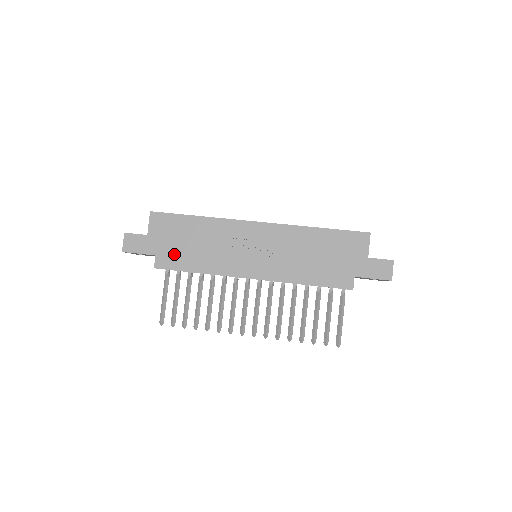
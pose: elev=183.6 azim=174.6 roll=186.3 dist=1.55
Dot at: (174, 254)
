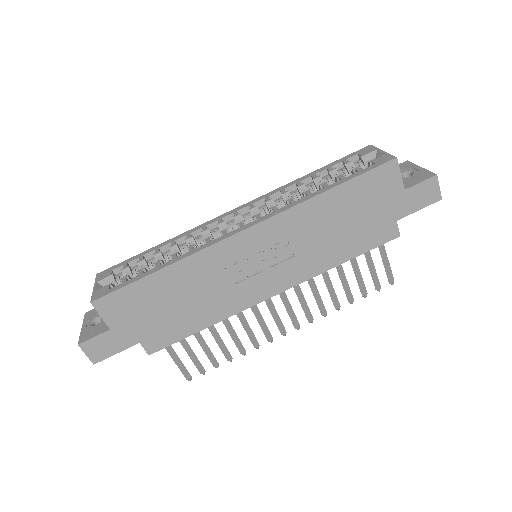
Dot at: (162, 328)
